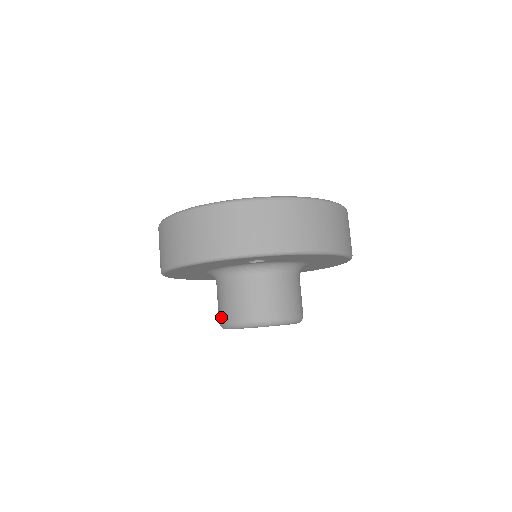
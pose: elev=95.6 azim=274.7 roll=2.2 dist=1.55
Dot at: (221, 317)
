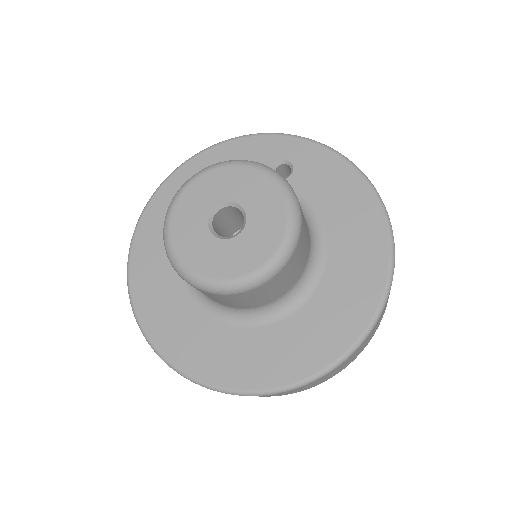
Dot at: occluded
